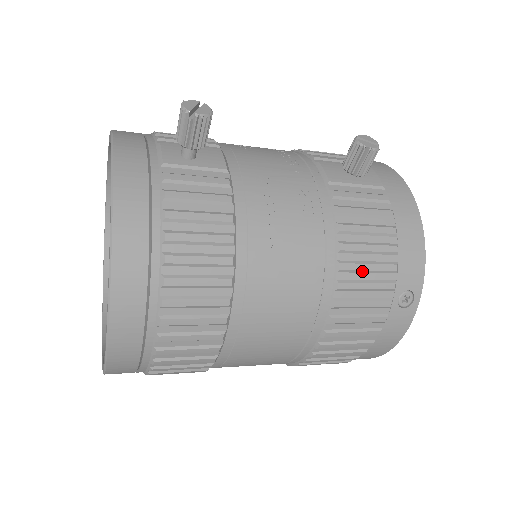
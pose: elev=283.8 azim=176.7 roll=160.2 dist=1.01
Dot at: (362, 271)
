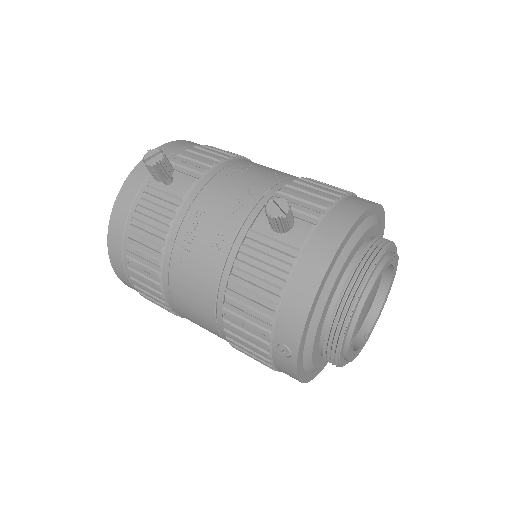
Dot at: (242, 310)
